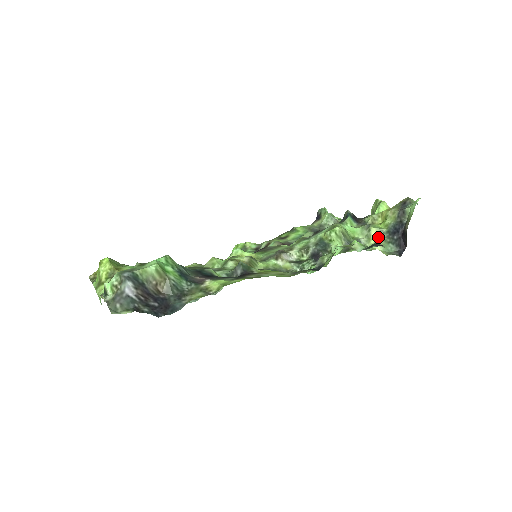
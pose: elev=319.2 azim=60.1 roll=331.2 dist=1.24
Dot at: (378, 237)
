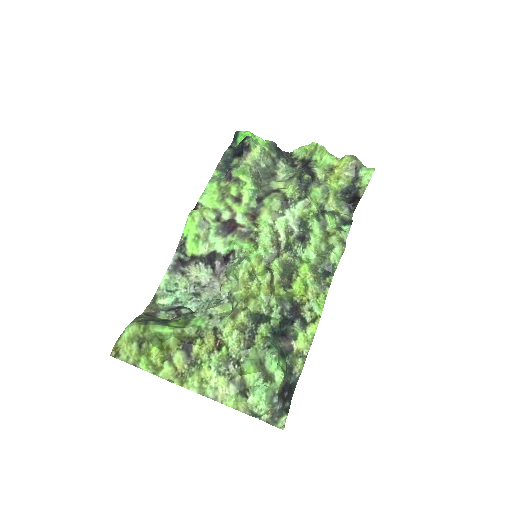
Dot at: (334, 197)
